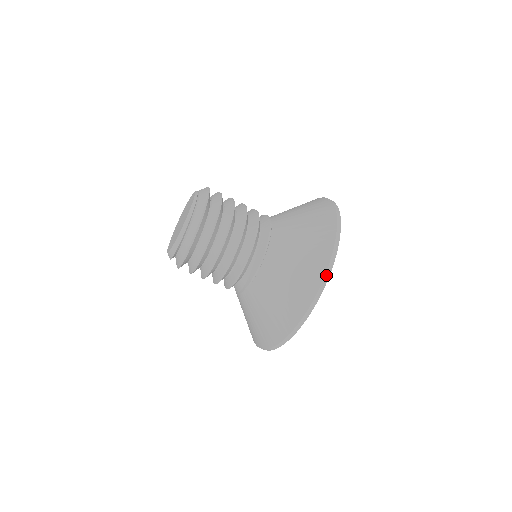
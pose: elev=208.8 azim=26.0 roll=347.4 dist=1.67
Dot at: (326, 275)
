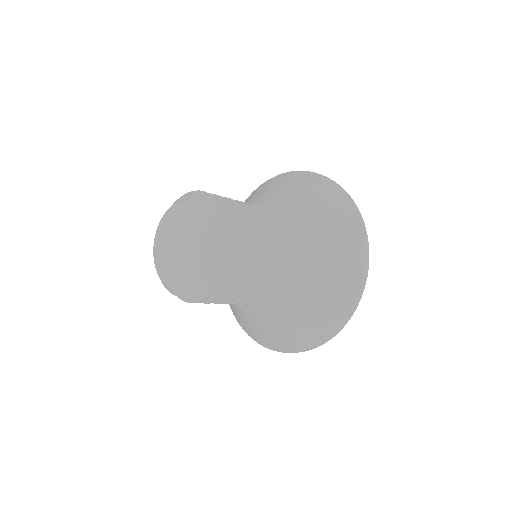
Dot at: (367, 252)
